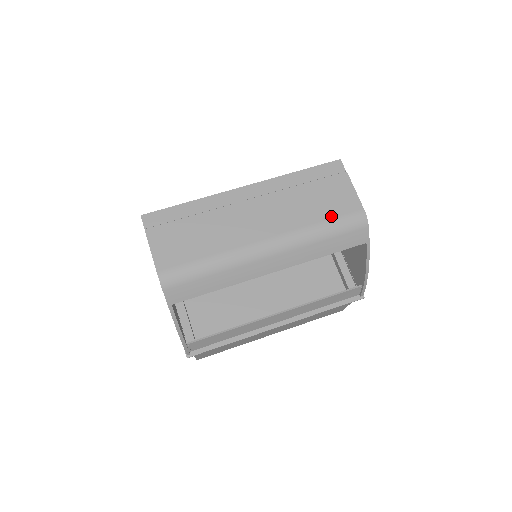
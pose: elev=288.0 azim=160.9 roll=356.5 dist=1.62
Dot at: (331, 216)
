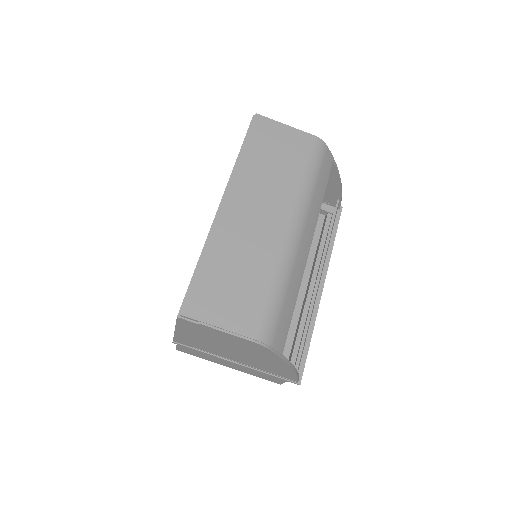
Dot at: (303, 162)
